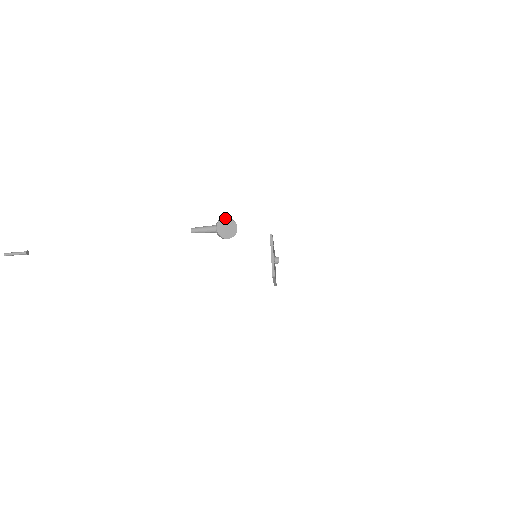
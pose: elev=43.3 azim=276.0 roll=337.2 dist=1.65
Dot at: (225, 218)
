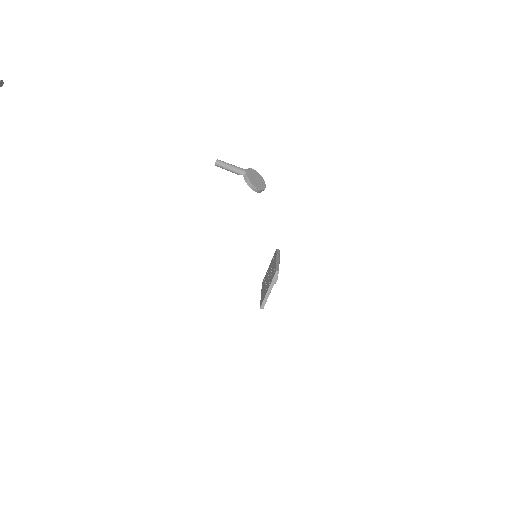
Dot at: (257, 172)
